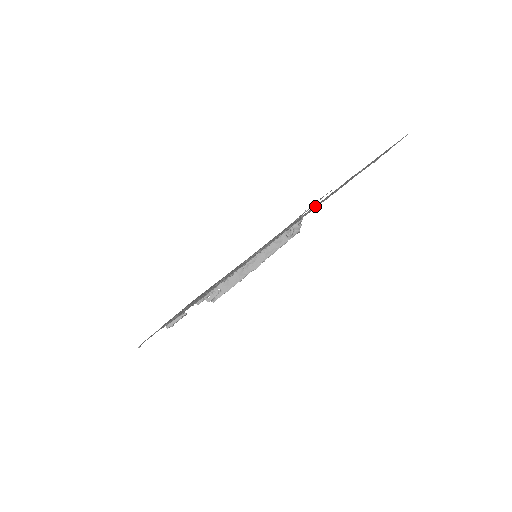
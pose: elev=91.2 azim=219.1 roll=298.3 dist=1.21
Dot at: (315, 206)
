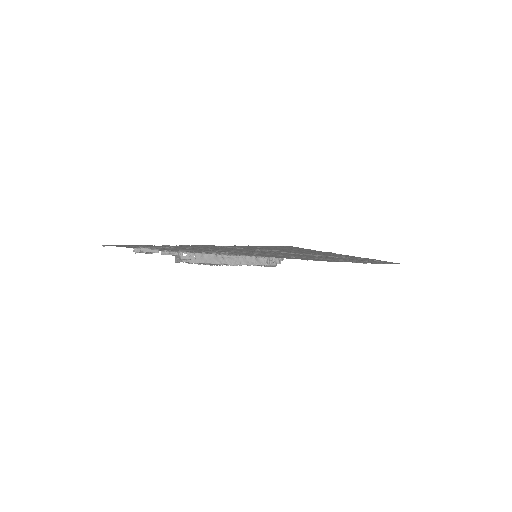
Dot at: occluded
